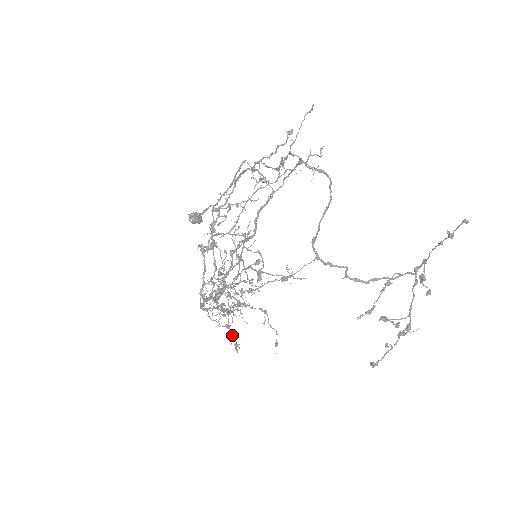
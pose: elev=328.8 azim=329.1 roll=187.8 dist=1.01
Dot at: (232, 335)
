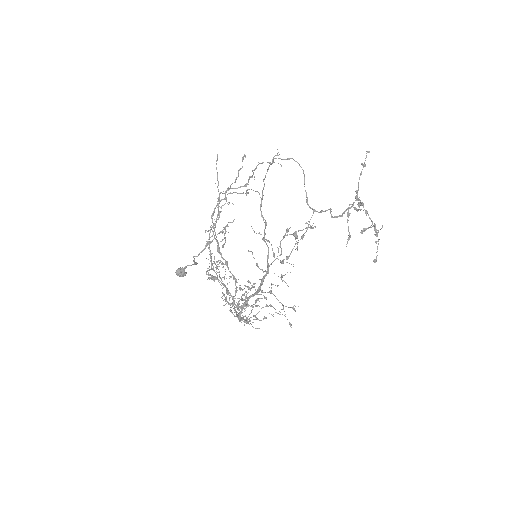
Dot at: occluded
